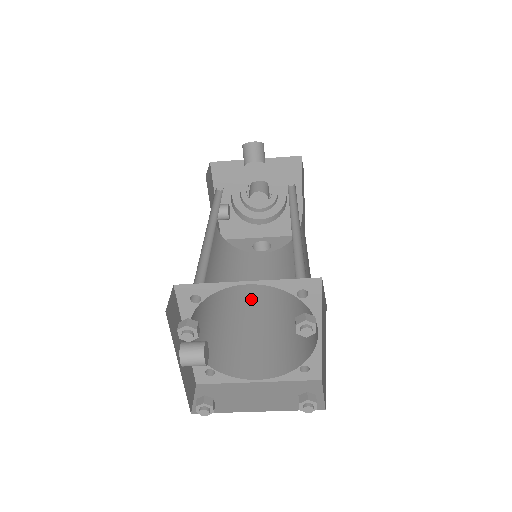
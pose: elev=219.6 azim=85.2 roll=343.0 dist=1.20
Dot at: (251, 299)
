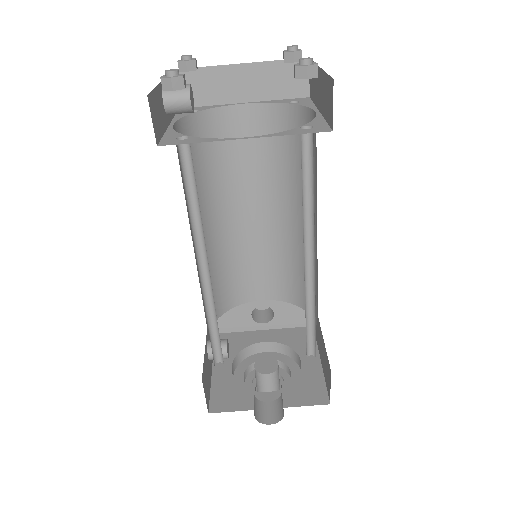
Dot at: occluded
